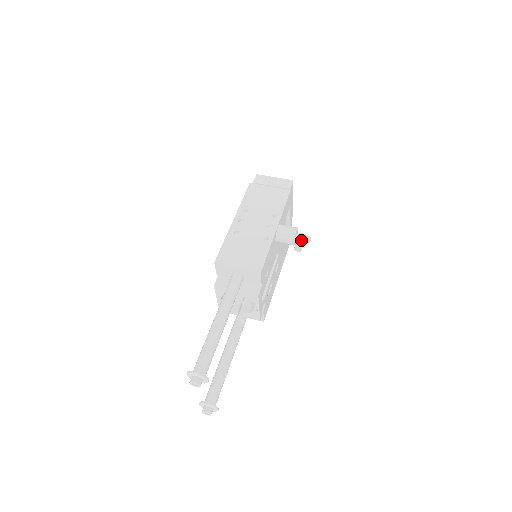
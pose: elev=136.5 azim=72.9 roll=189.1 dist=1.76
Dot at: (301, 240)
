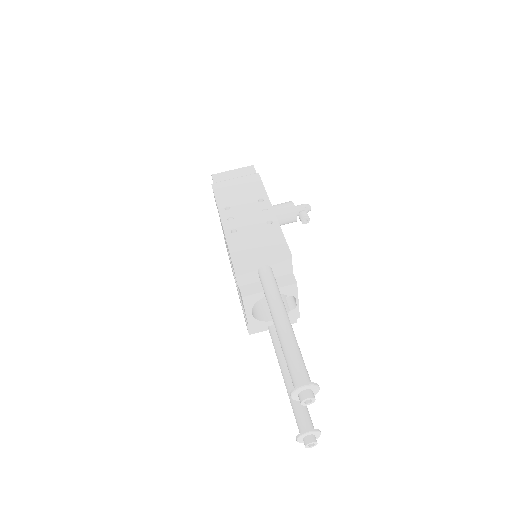
Dot at: (303, 211)
